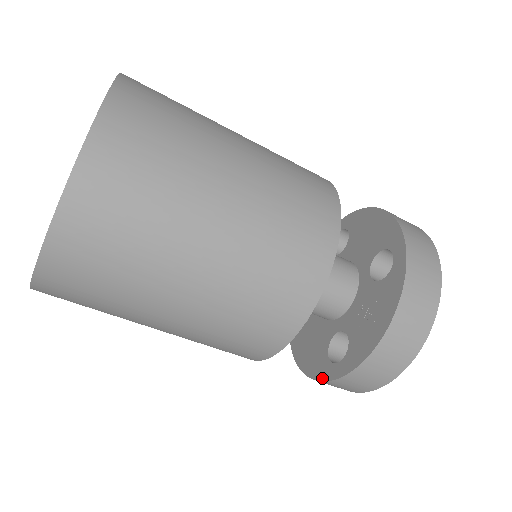
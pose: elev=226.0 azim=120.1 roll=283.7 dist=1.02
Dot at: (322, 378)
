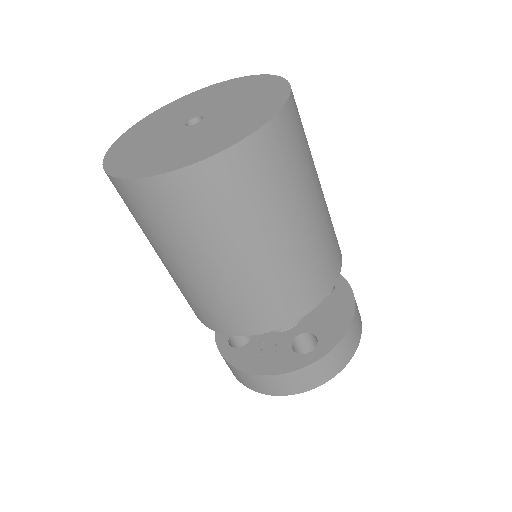
Dot at: (217, 336)
